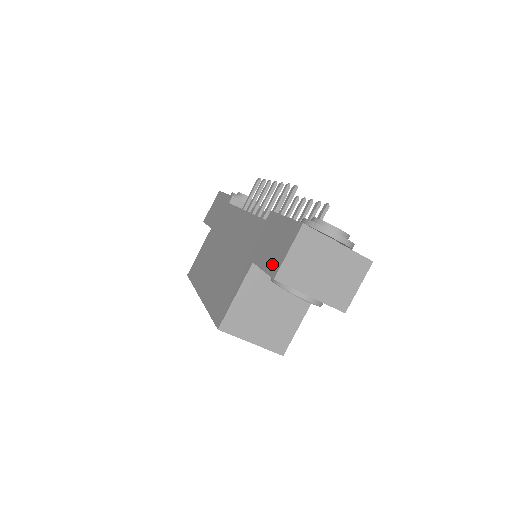
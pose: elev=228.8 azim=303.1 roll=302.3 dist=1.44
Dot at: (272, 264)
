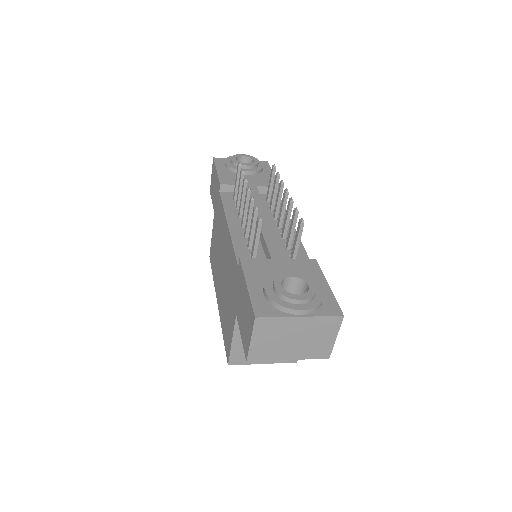
Dot at: (244, 340)
